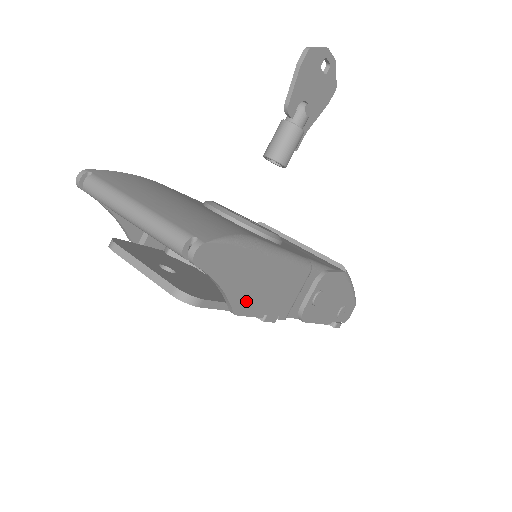
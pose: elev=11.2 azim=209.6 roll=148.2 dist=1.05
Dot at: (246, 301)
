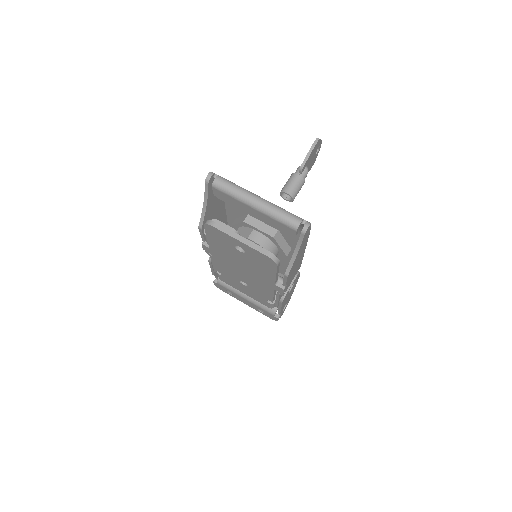
Dot at: (292, 270)
